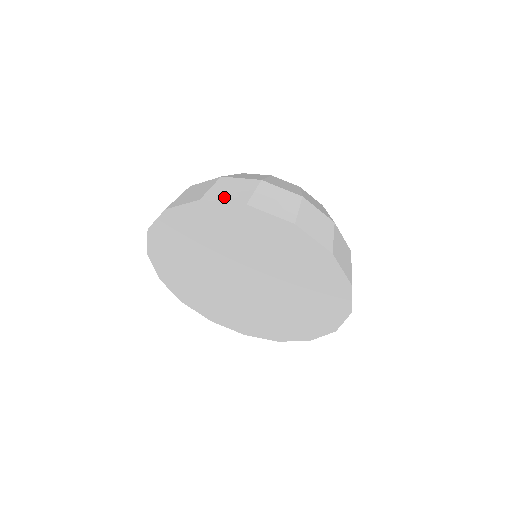
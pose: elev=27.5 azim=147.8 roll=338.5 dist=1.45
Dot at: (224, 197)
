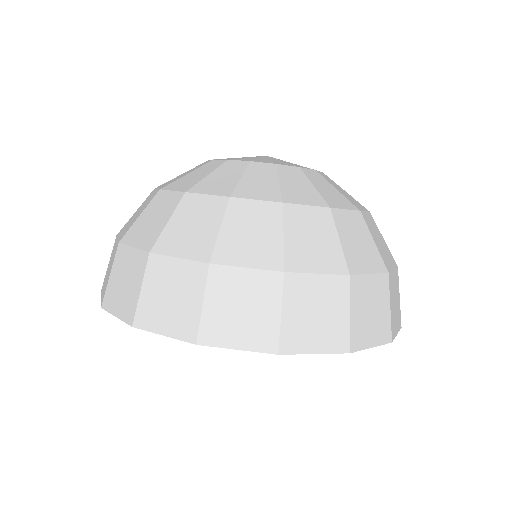
Dot at: (313, 340)
